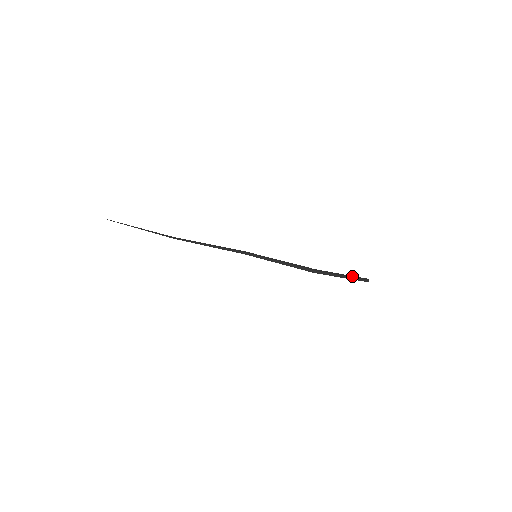
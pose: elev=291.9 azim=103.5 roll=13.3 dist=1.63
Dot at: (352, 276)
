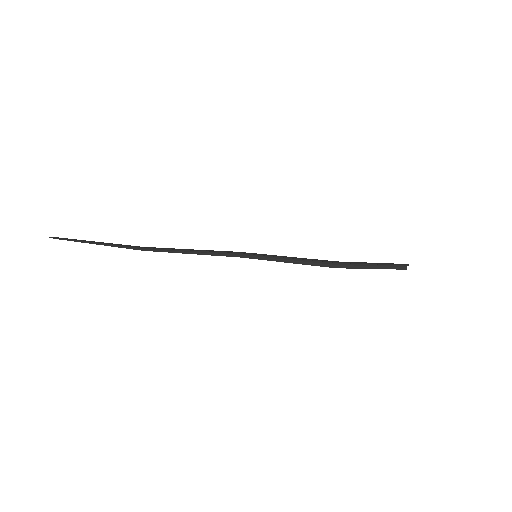
Dot at: (385, 263)
